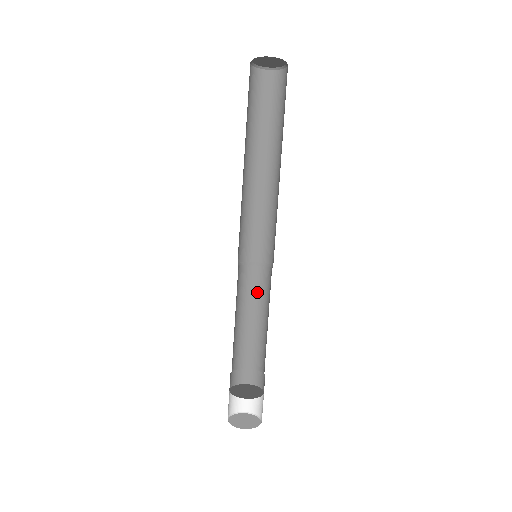
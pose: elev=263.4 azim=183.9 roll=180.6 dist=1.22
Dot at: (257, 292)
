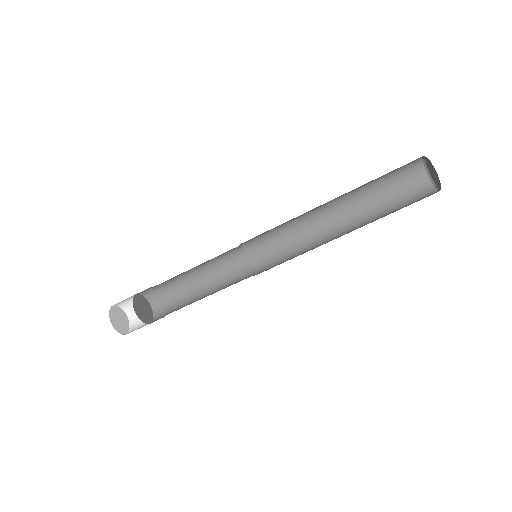
Dot at: (219, 258)
